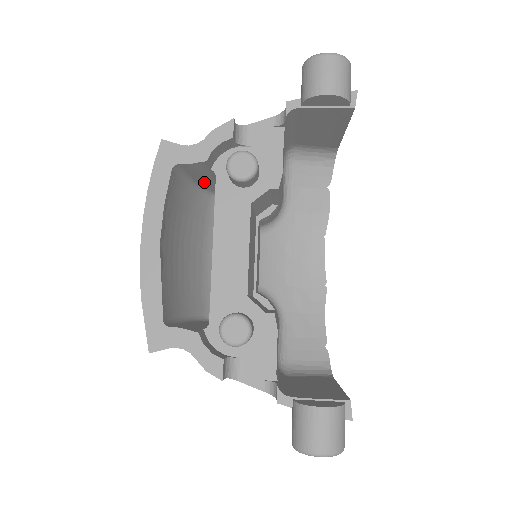
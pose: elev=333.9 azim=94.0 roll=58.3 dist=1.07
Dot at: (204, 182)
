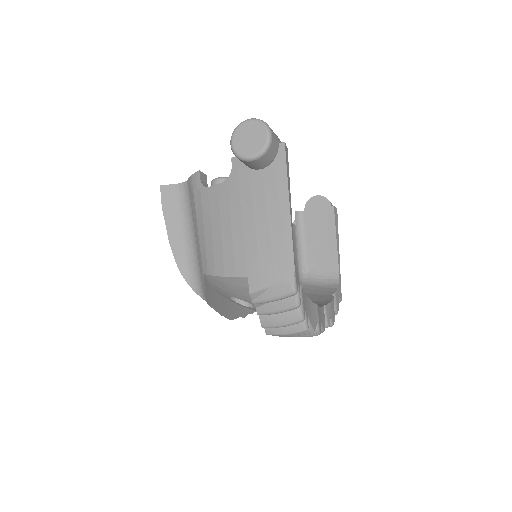
Dot at: occluded
